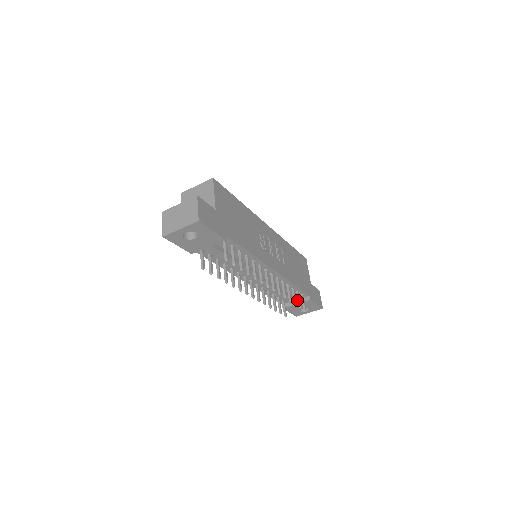
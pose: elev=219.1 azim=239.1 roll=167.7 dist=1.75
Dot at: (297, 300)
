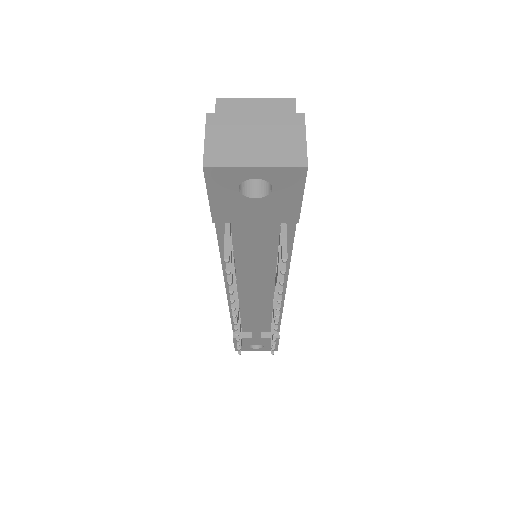
Dot at: occluded
